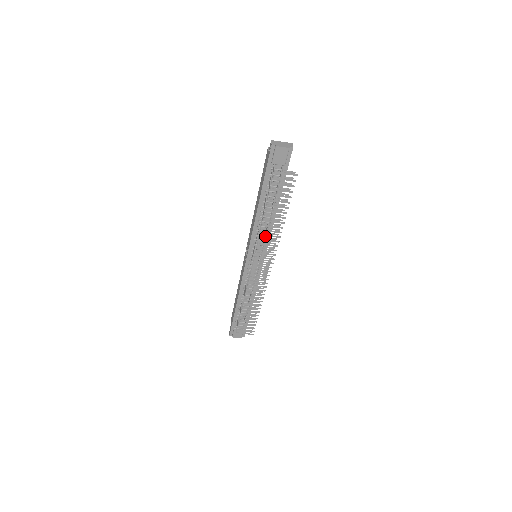
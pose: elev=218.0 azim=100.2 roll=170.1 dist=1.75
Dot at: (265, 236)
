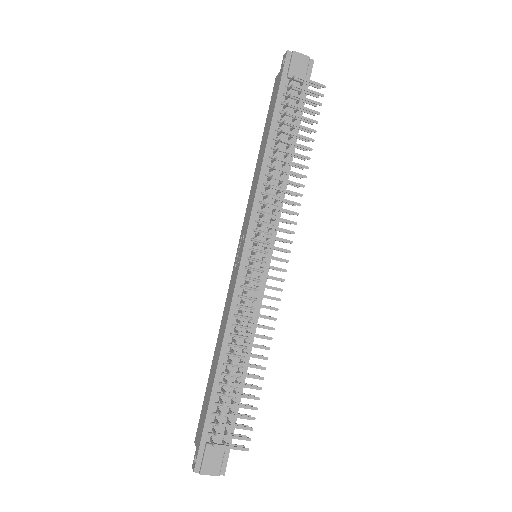
Dot at: occluded
